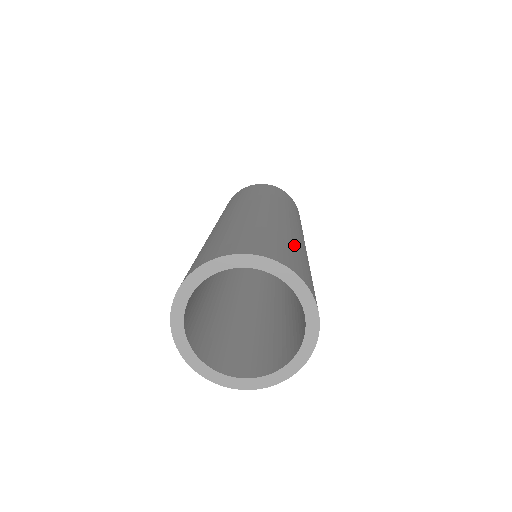
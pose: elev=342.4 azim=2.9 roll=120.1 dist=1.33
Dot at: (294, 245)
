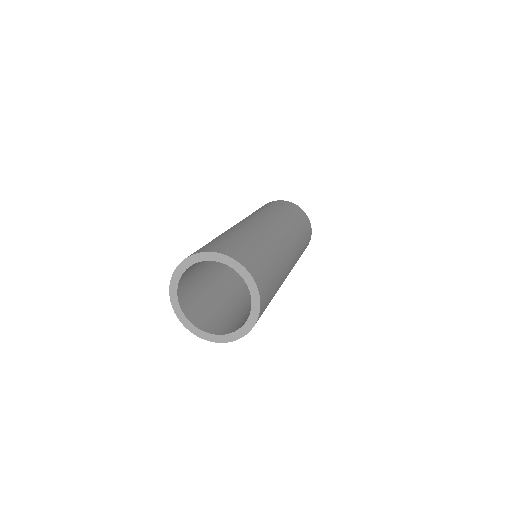
Dot at: (277, 285)
